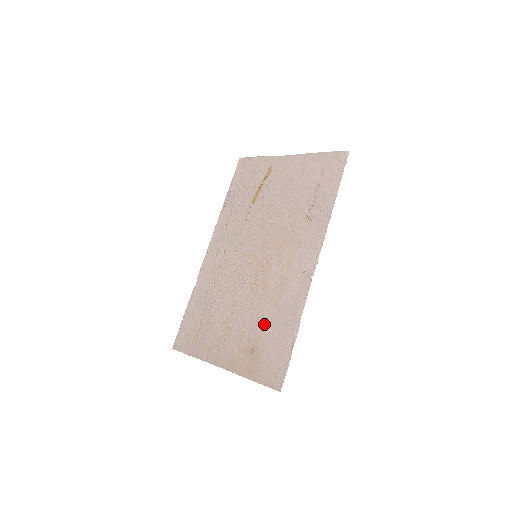
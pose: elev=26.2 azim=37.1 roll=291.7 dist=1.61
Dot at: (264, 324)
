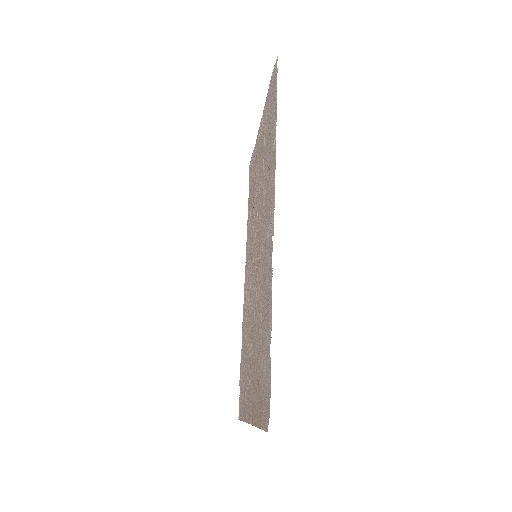
Dot at: (260, 337)
